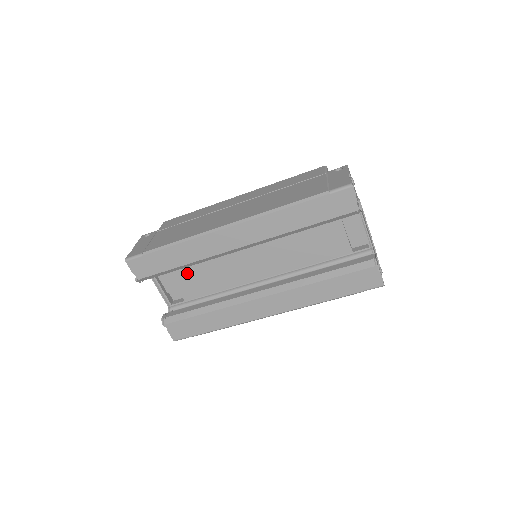
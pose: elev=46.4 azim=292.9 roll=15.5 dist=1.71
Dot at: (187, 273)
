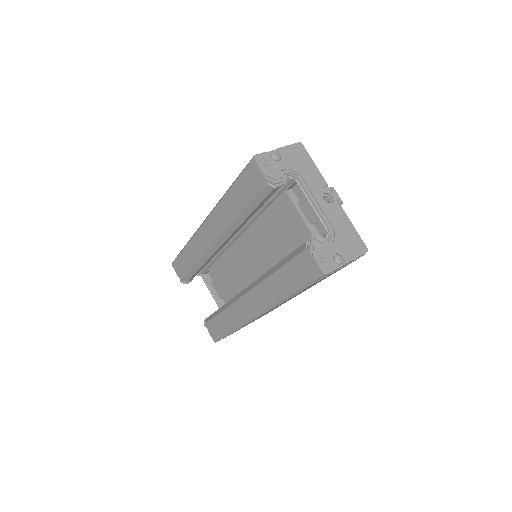
Dot at: (221, 277)
